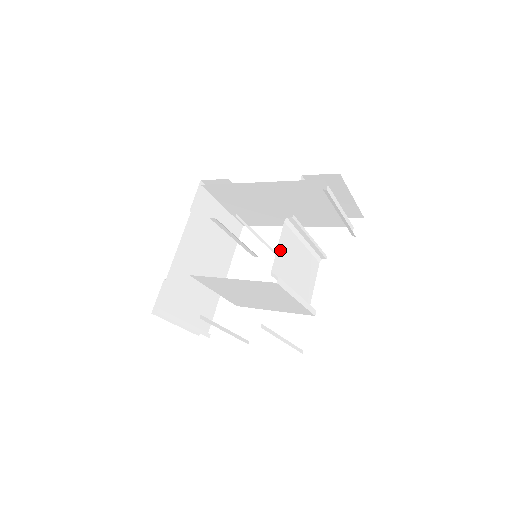
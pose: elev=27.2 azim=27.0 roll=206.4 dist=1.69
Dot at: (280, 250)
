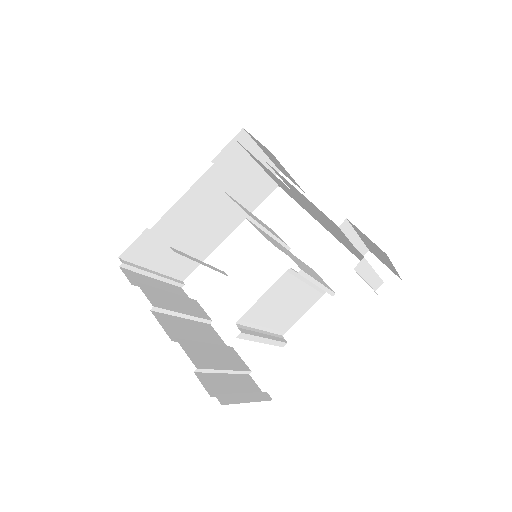
Dot at: (264, 298)
